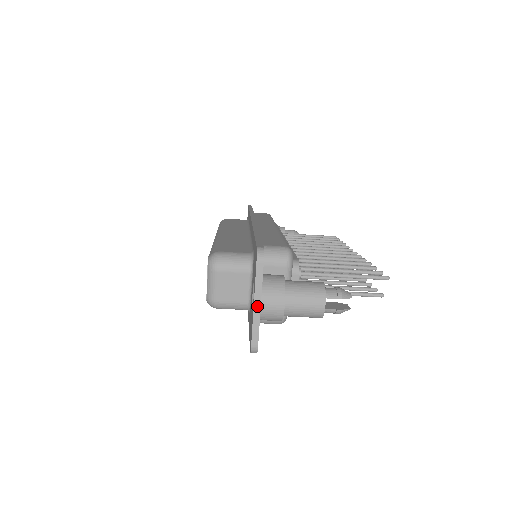
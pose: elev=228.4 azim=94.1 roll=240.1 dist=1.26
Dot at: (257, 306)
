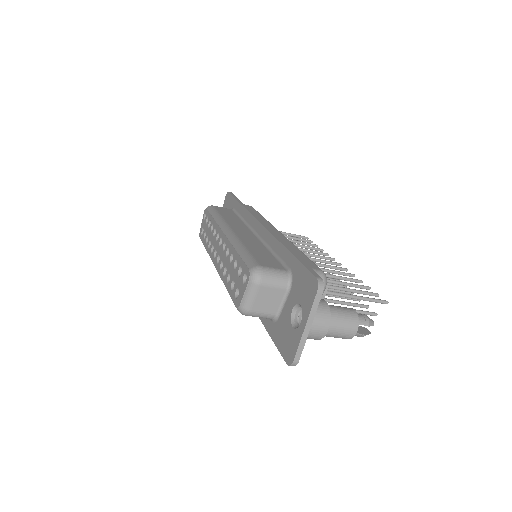
Dot at: (307, 329)
